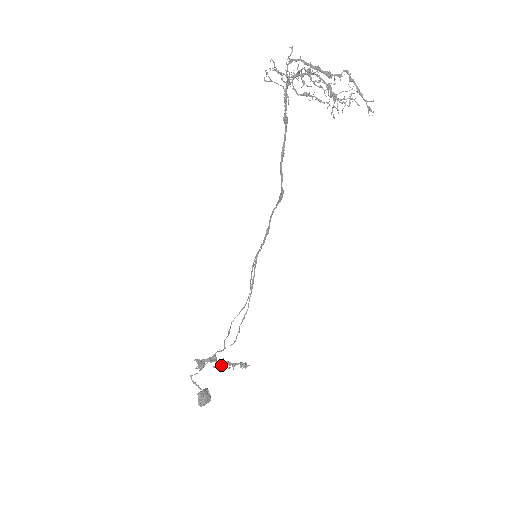
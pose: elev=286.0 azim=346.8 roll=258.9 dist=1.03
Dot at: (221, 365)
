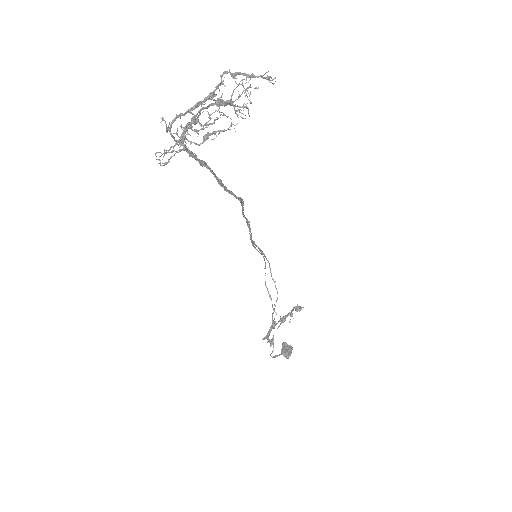
Dot at: occluded
